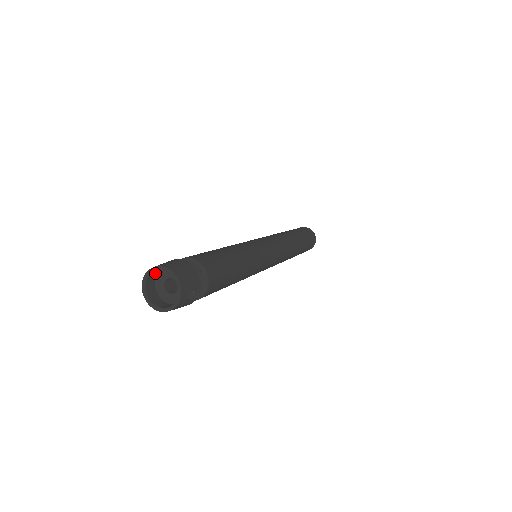
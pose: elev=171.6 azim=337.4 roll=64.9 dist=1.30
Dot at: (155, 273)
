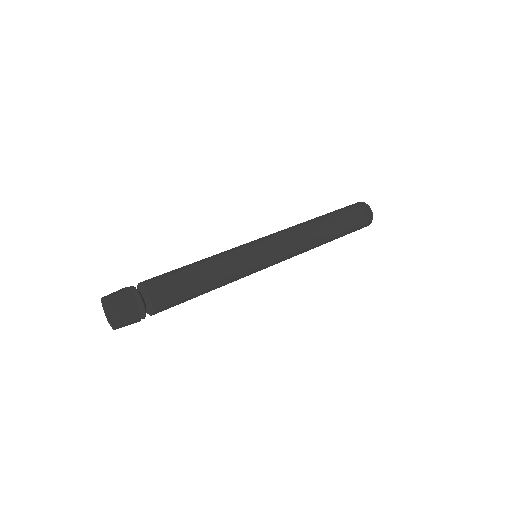
Dot at: (115, 301)
